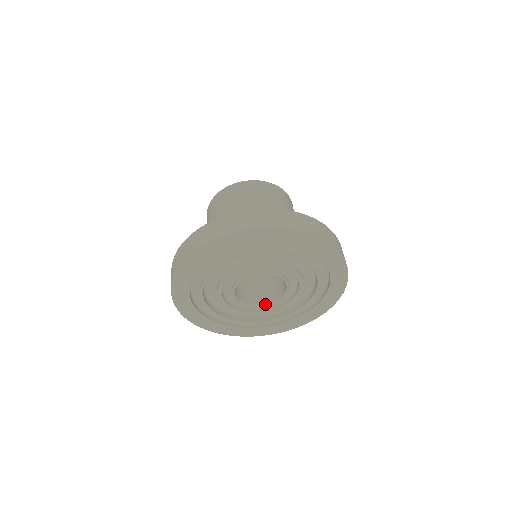
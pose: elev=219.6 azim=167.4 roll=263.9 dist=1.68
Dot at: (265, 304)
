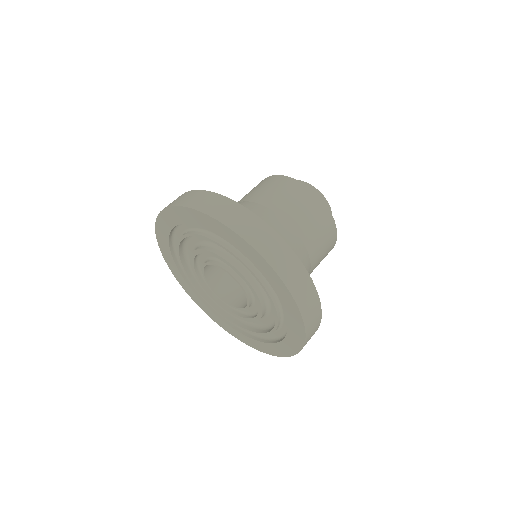
Dot at: (216, 292)
